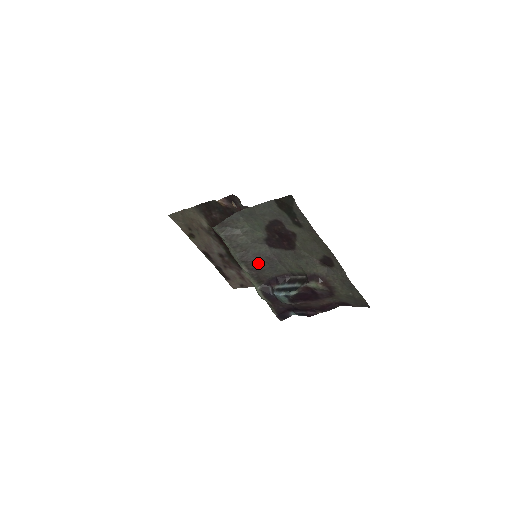
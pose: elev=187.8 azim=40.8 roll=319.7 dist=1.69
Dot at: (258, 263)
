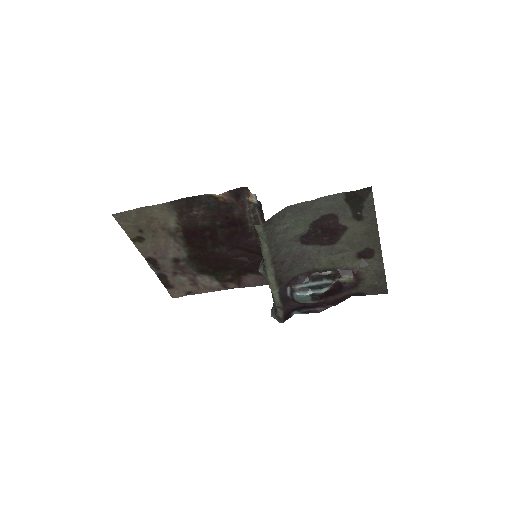
Dot at: (286, 263)
